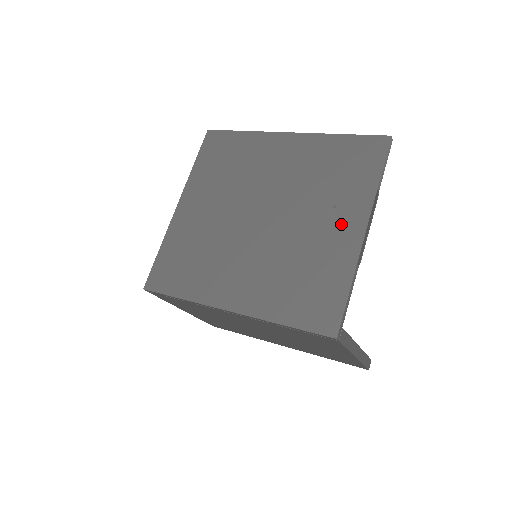
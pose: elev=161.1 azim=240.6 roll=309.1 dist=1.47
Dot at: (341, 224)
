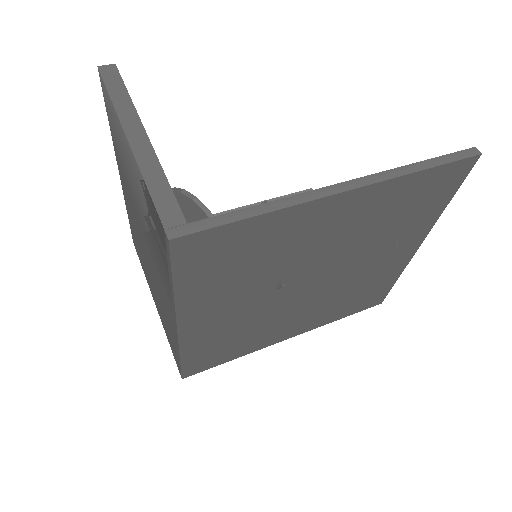
Dot at: (399, 251)
